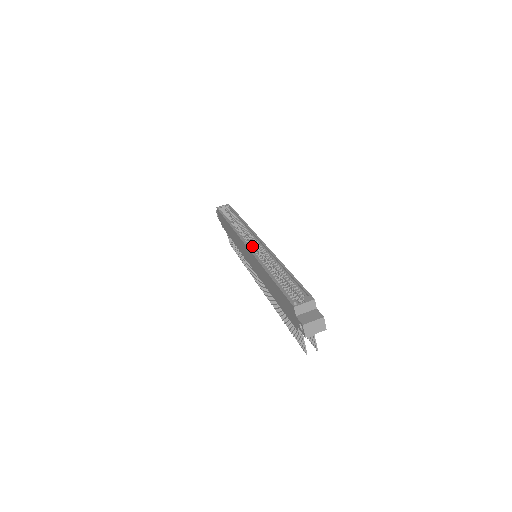
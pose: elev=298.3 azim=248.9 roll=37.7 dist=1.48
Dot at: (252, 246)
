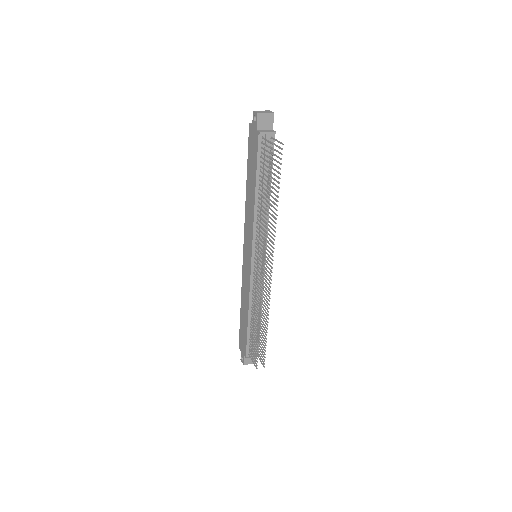
Dot at: occluded
